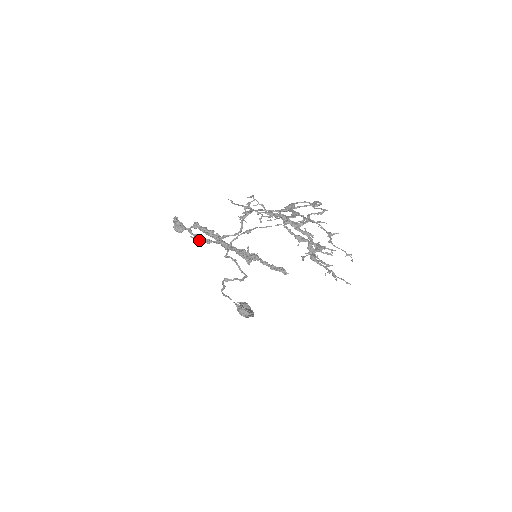
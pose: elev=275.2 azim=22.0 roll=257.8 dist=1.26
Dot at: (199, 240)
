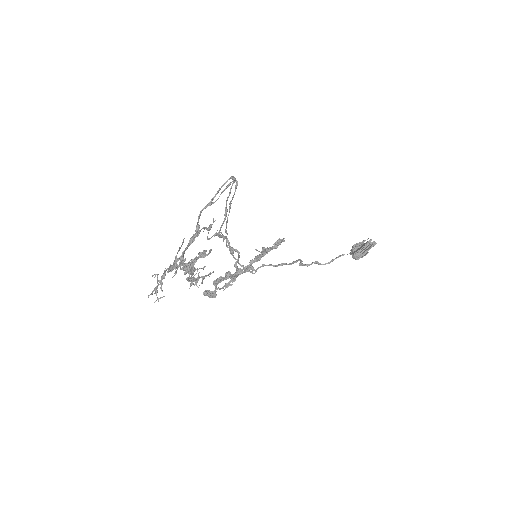
Dot at: occluded
